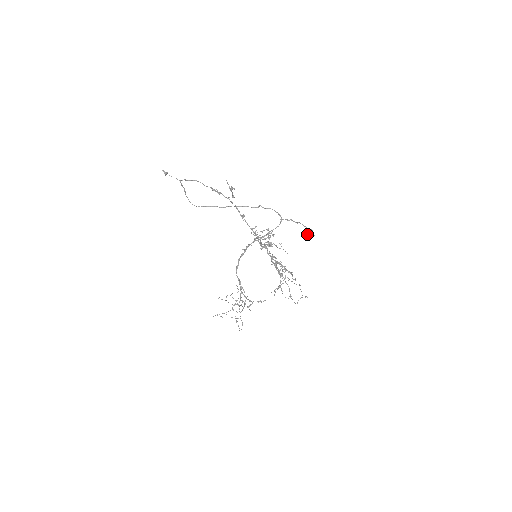
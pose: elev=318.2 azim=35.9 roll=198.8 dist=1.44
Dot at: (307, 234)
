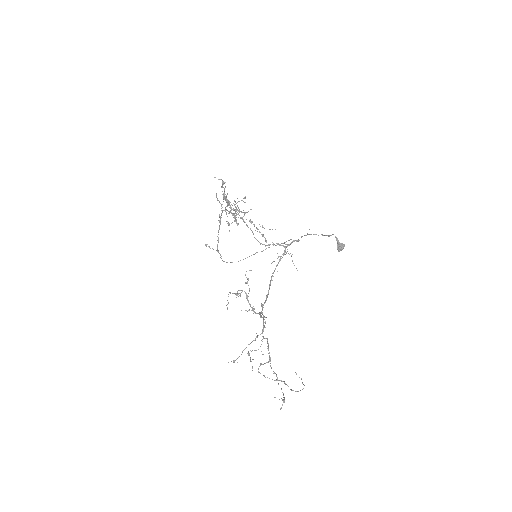
Dot at: (337, 248)
